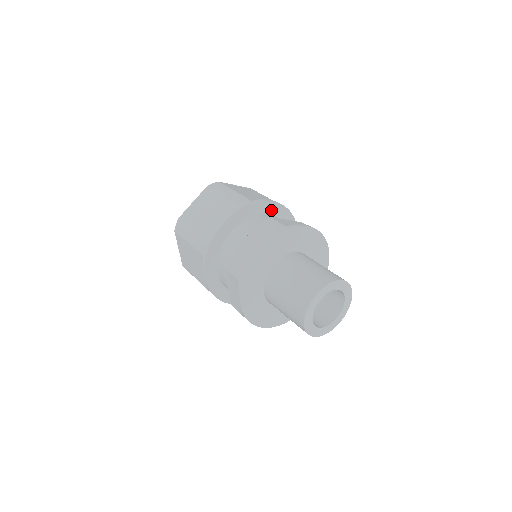
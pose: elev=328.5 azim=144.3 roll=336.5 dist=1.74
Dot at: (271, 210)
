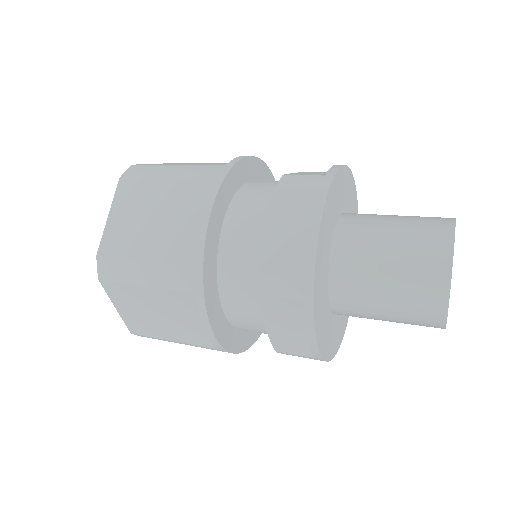
Dot at: (251, 172)
